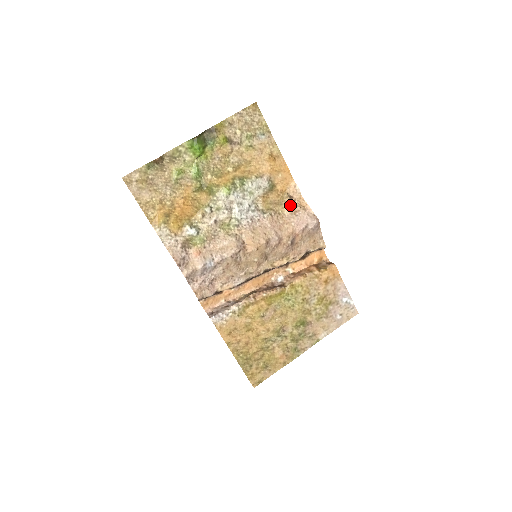
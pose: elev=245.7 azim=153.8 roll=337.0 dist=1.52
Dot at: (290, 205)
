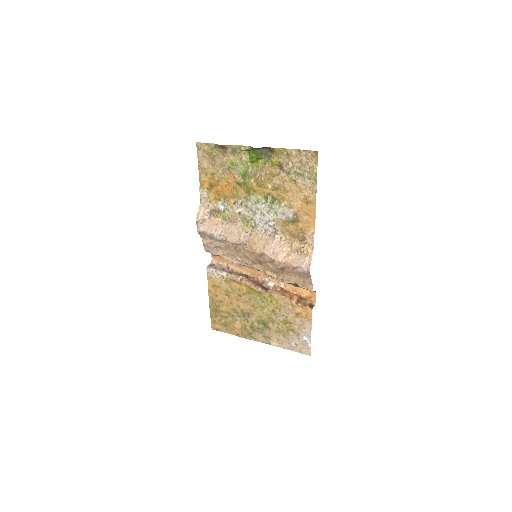
Dot at: (301, 243)
